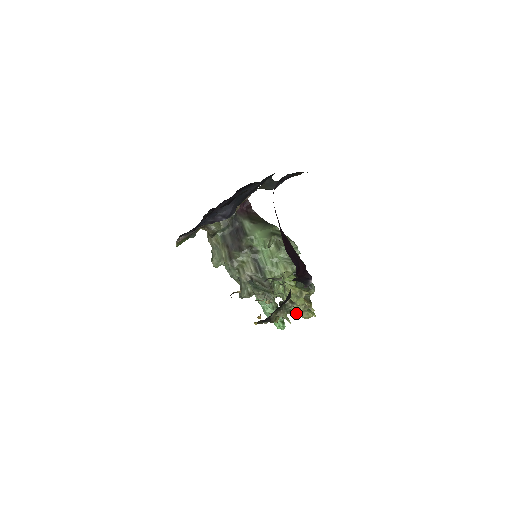
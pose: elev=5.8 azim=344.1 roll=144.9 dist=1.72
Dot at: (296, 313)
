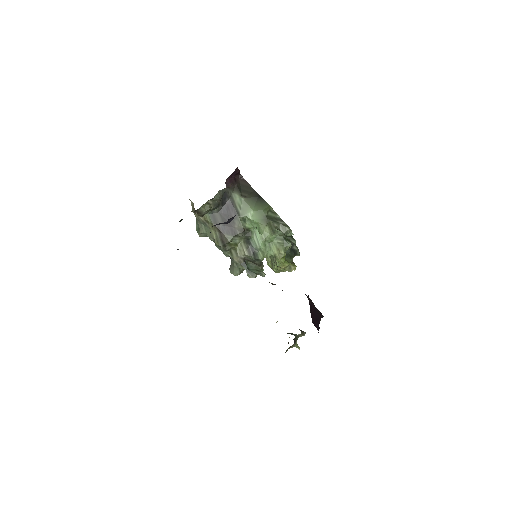
Dot at: occluded
